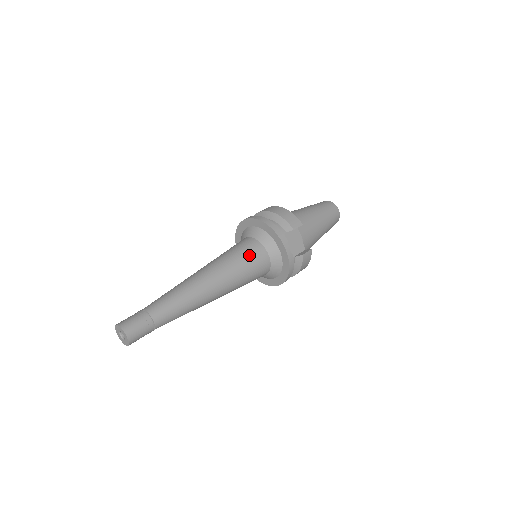
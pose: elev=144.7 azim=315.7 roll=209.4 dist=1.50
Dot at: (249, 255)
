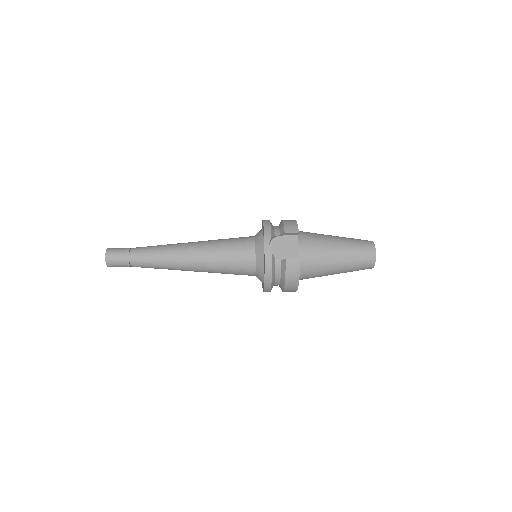
Dot at: (237, 243)
